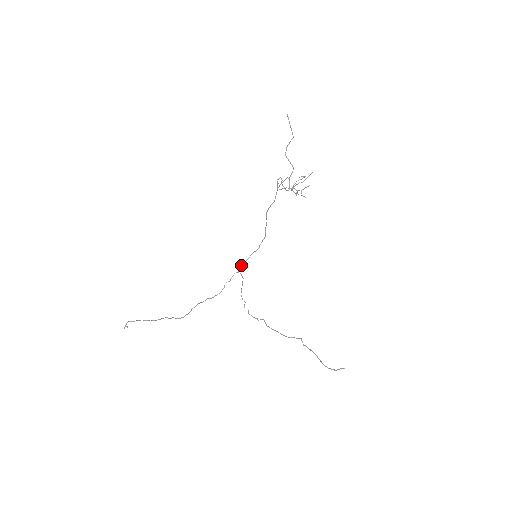
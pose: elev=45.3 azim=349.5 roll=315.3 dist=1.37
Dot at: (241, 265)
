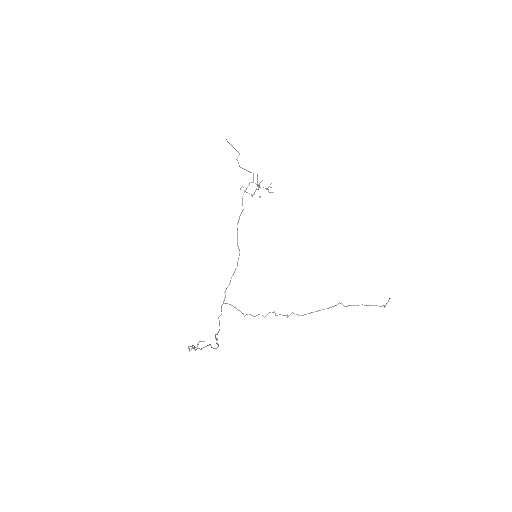
Dot at: (225, 293)
